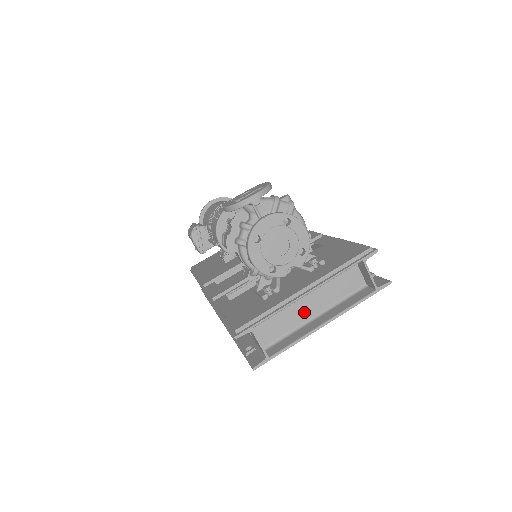
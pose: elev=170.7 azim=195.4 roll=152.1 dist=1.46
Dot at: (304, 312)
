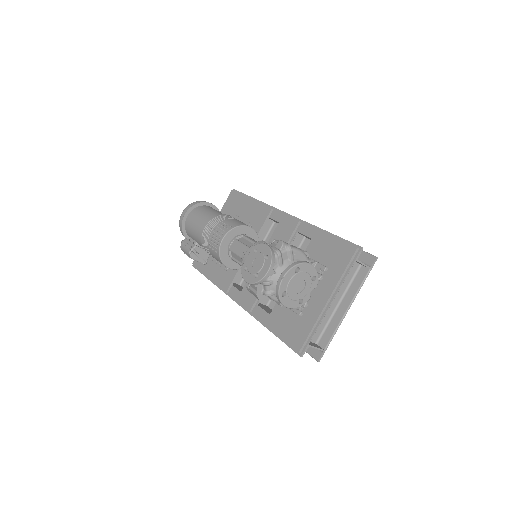
Dot at: (330, 308)
